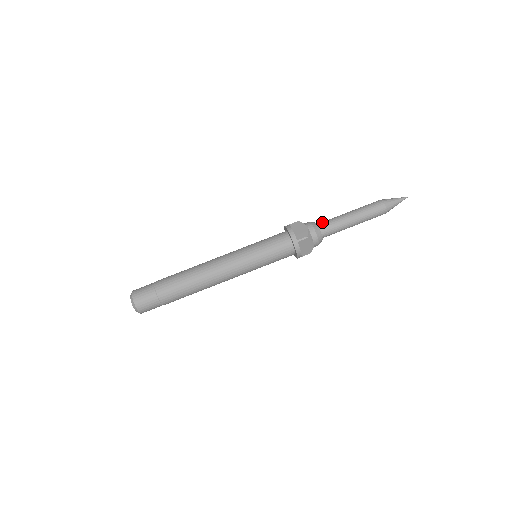
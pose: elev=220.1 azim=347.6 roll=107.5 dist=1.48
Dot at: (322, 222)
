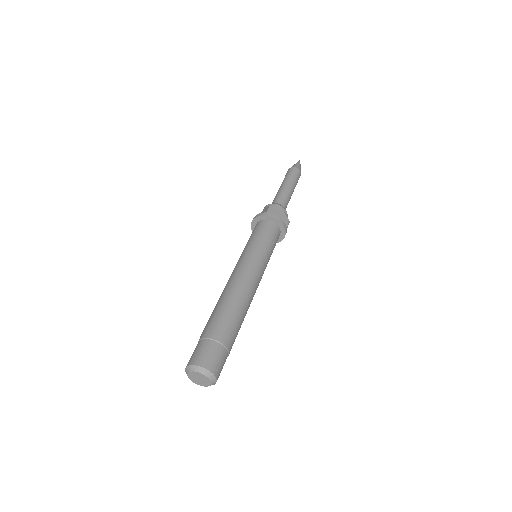
Dot at: occluded
